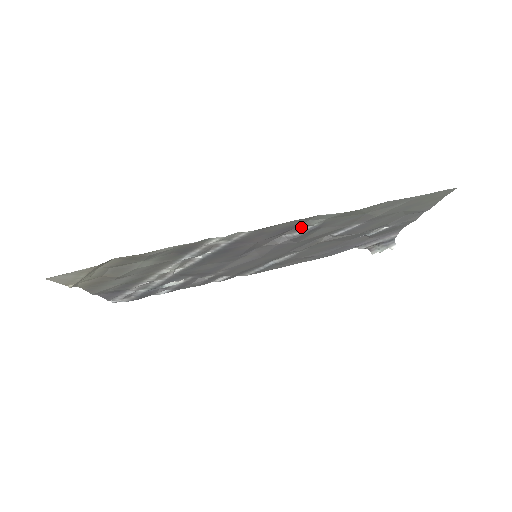
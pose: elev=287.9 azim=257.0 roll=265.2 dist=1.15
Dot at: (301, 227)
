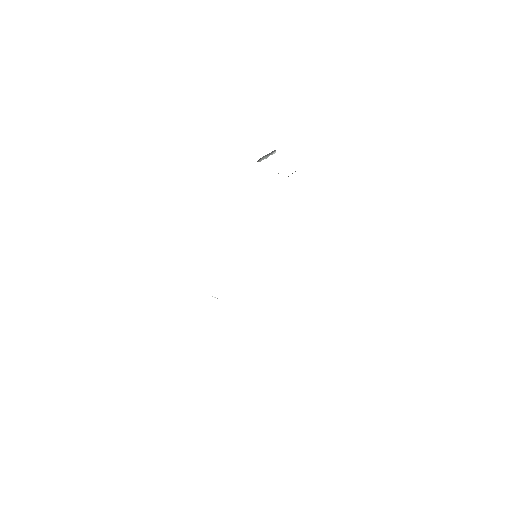
Dot at: occluded
